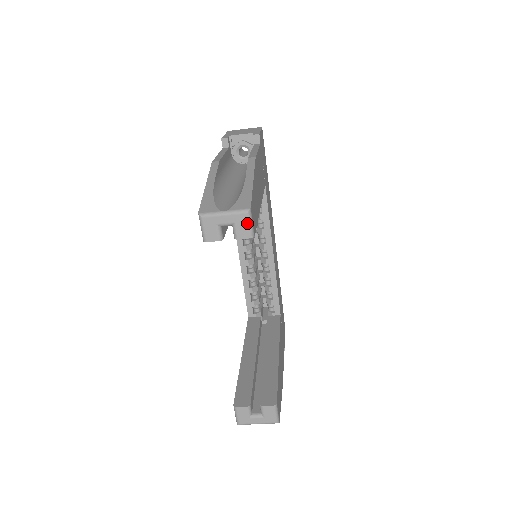
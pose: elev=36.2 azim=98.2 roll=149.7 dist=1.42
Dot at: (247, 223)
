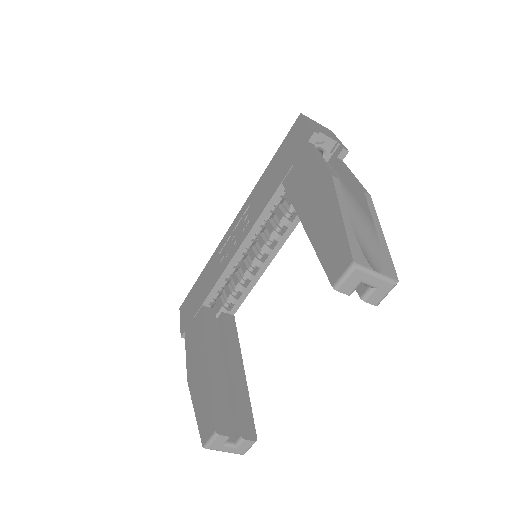
Dot at: (386, 293)
